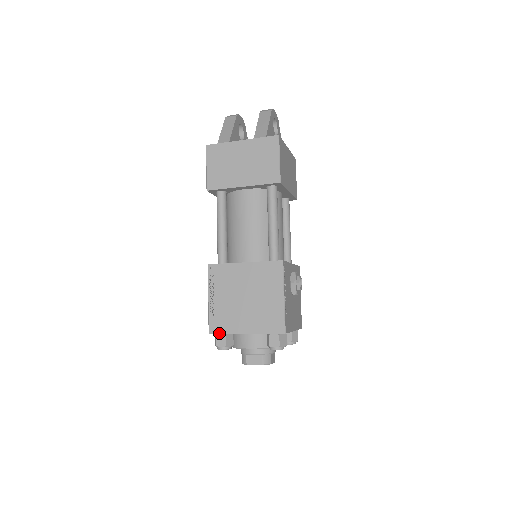
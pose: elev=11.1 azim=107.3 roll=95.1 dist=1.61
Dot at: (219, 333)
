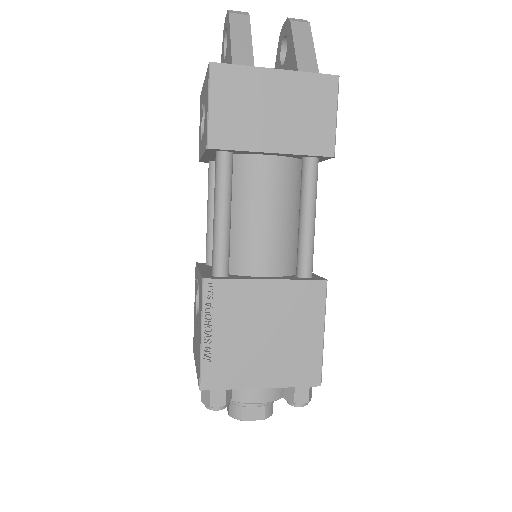
Dot at: (218, 388)
